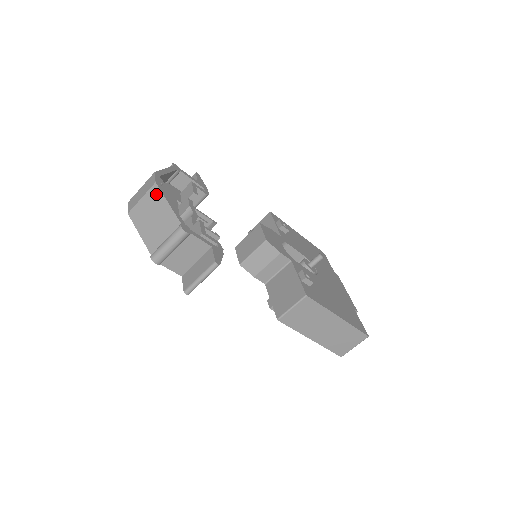
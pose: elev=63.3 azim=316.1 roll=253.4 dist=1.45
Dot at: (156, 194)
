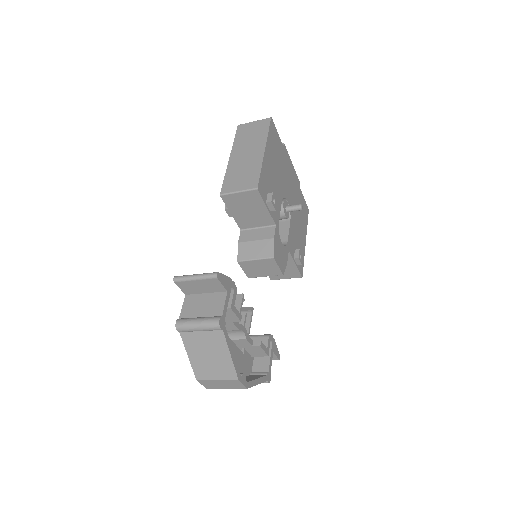
Dot at: occluded
